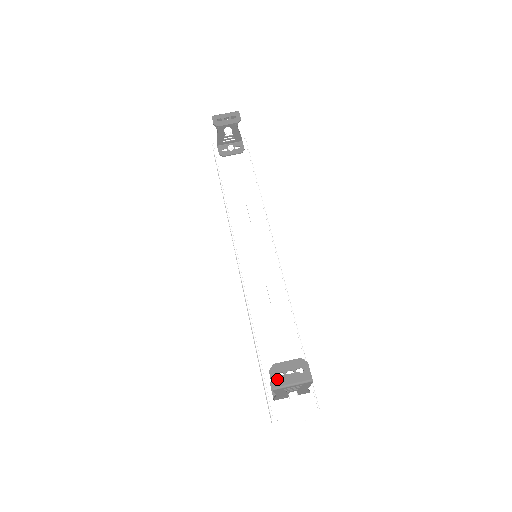
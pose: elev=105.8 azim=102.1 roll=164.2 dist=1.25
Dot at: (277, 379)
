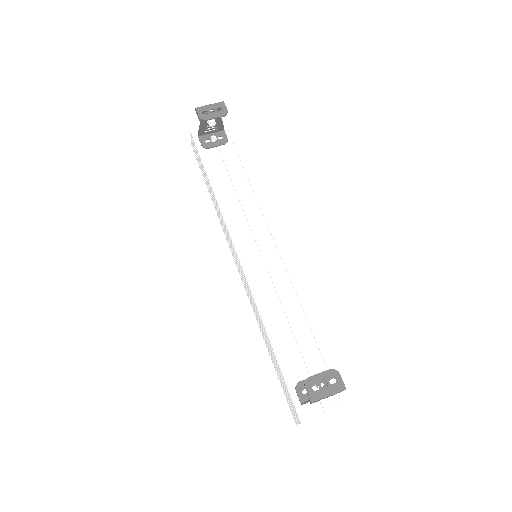
Dot at: (313, 392)
